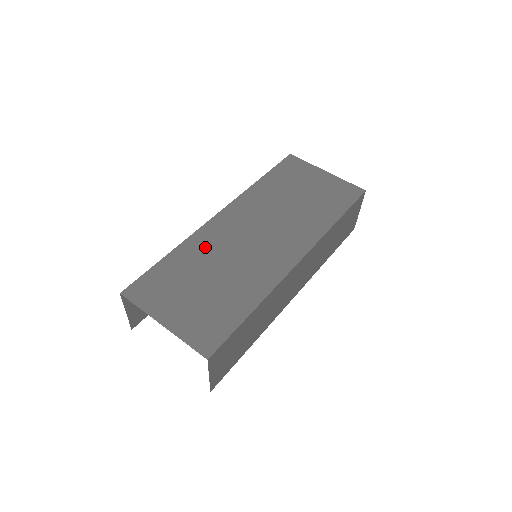
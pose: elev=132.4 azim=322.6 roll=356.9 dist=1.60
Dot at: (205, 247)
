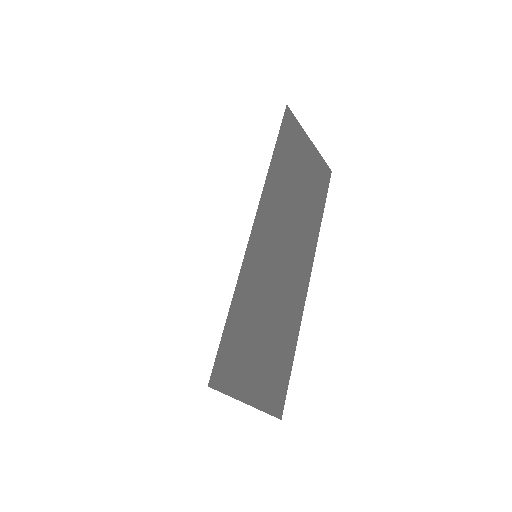
Dot at: (255, 284)
